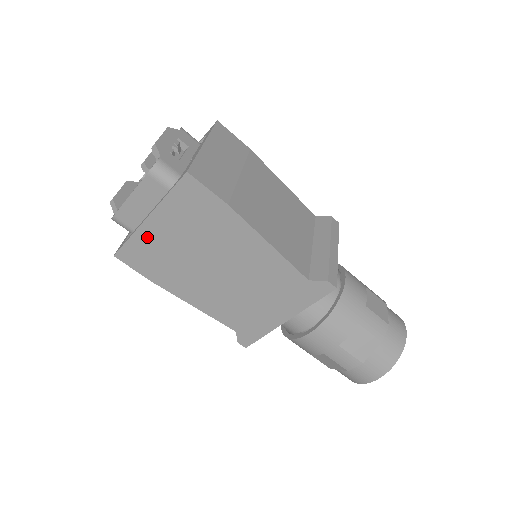
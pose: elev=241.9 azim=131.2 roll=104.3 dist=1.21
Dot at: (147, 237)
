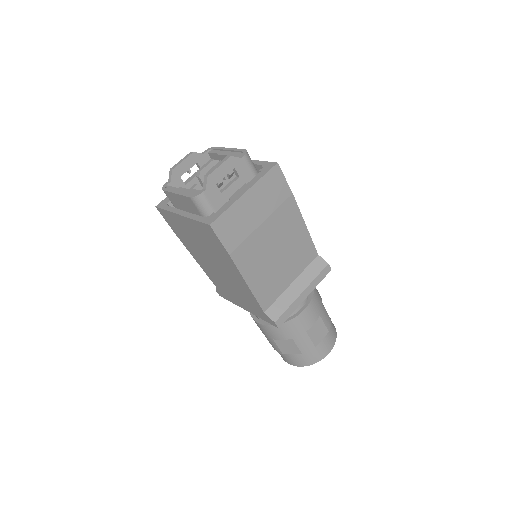
Dot at: (178, 220)
